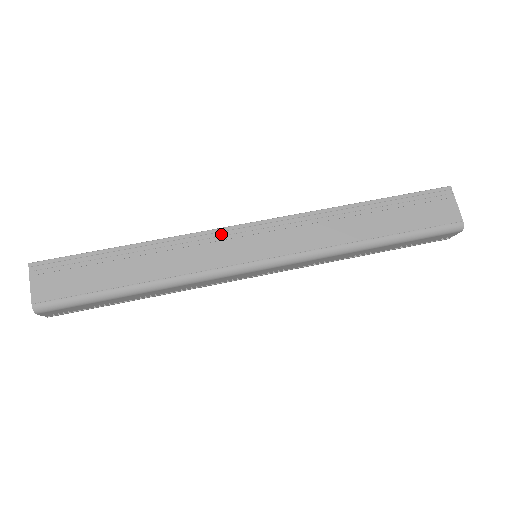
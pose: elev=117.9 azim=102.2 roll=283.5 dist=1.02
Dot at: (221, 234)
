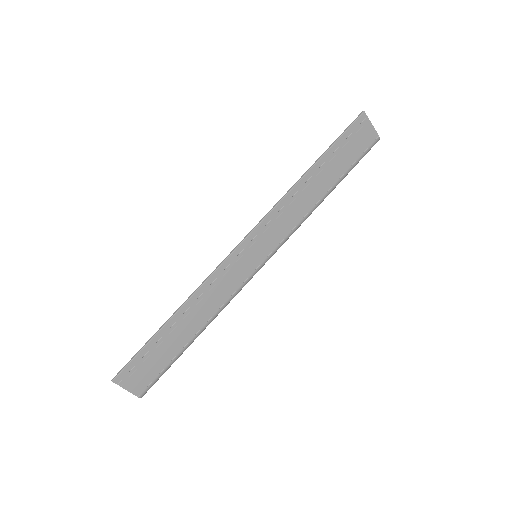
Dot at: (228, 263)
